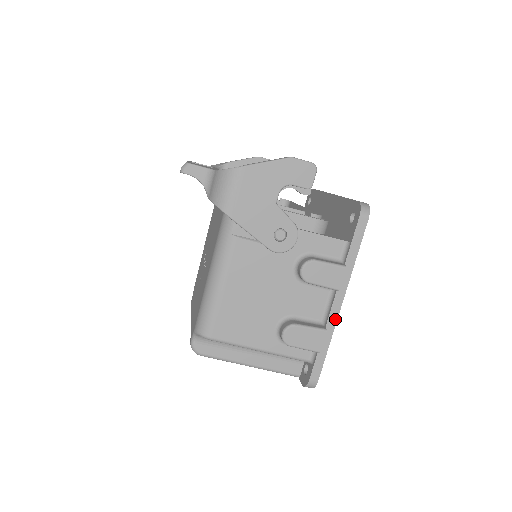
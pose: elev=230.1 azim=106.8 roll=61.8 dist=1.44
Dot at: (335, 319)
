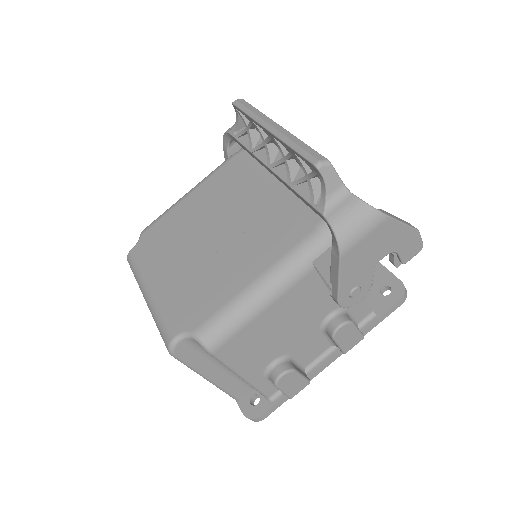
Dot at: (318, 372)
